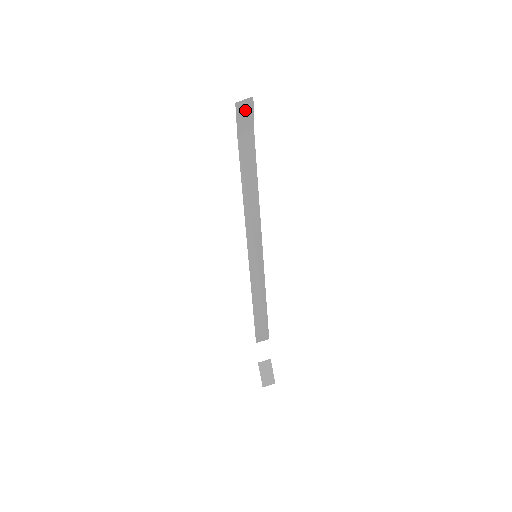
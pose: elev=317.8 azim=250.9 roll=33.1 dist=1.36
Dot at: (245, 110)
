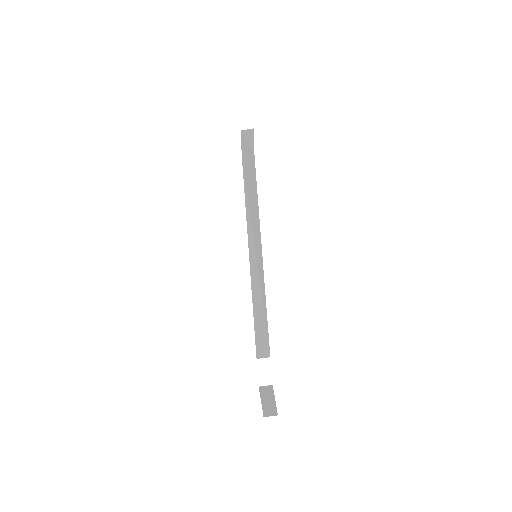
Dot at: (248, 137)
